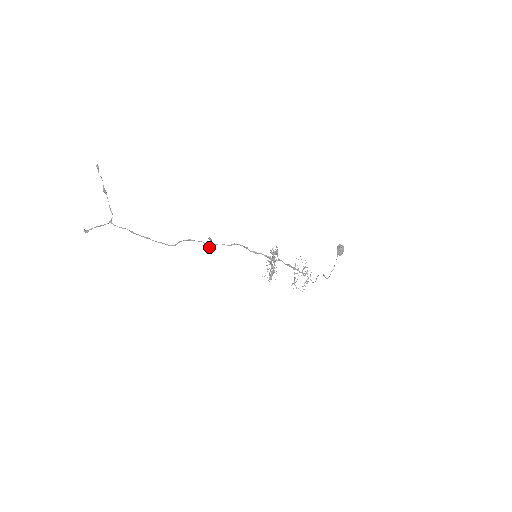
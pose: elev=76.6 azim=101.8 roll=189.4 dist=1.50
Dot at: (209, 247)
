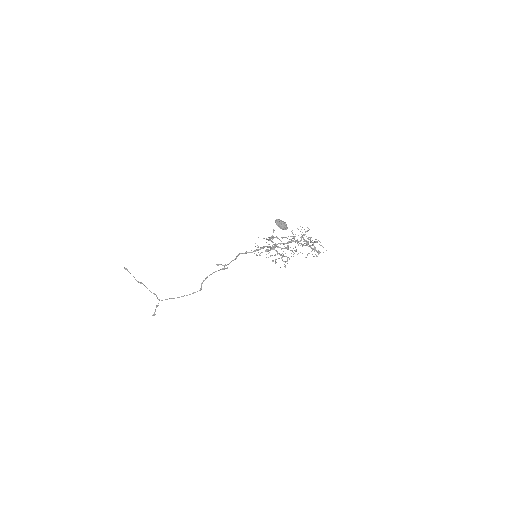
Dot at: (227, 268)
